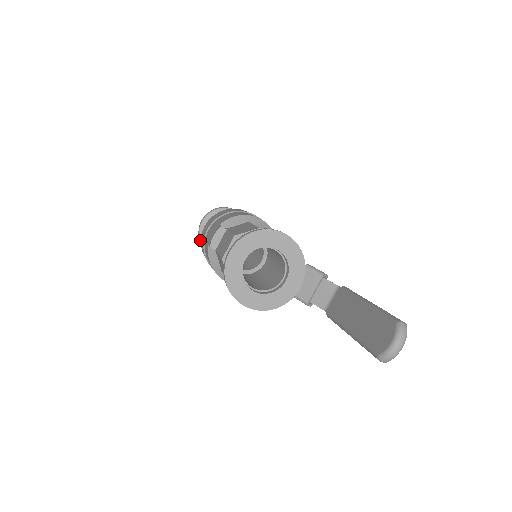
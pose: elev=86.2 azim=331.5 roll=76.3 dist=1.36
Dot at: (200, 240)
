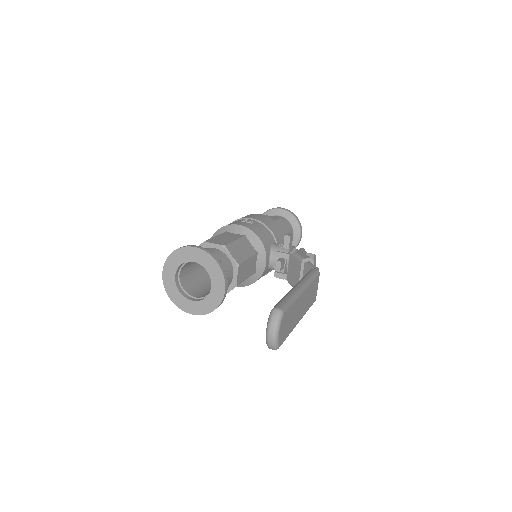
Dot at: occluded
